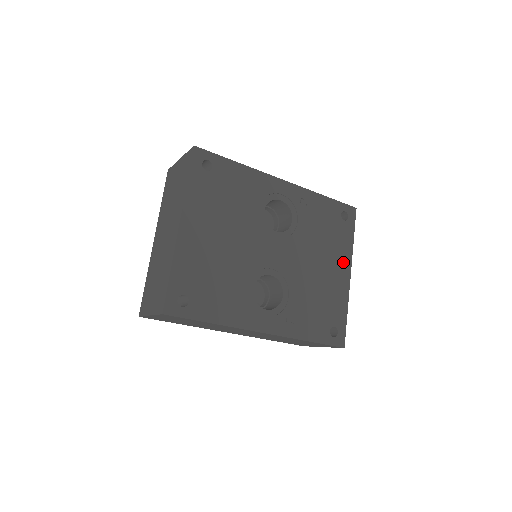
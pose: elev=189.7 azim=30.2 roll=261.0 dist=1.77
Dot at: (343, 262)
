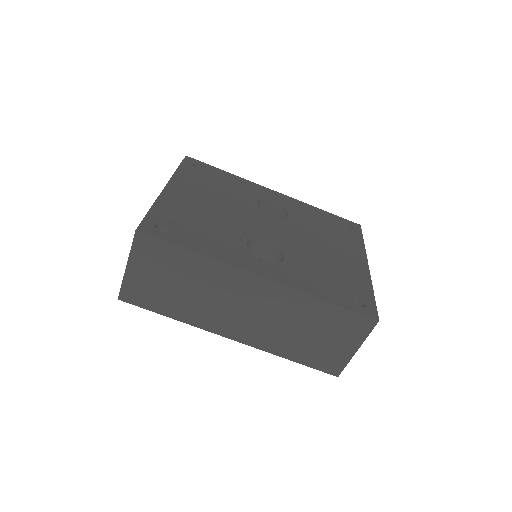
Dot at: (356, 254)
